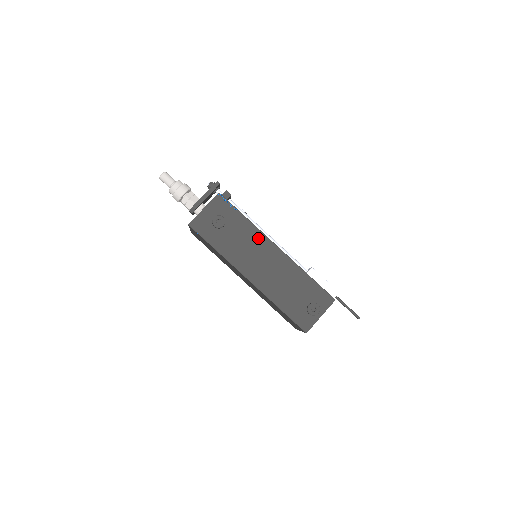
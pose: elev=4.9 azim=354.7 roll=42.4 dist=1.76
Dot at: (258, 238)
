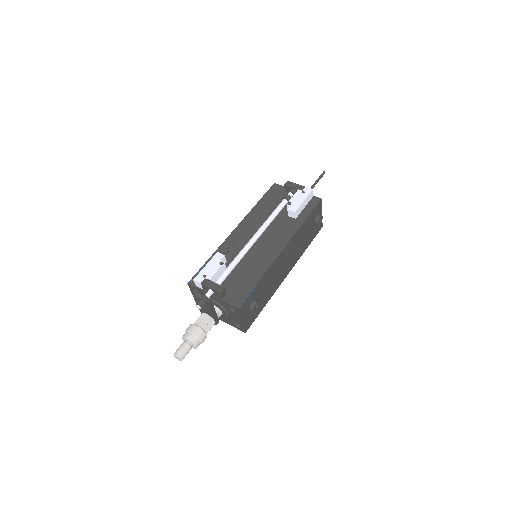
Dot at: (273, 267)
